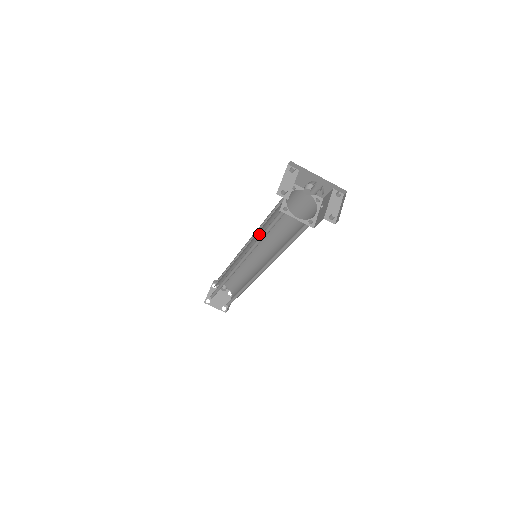
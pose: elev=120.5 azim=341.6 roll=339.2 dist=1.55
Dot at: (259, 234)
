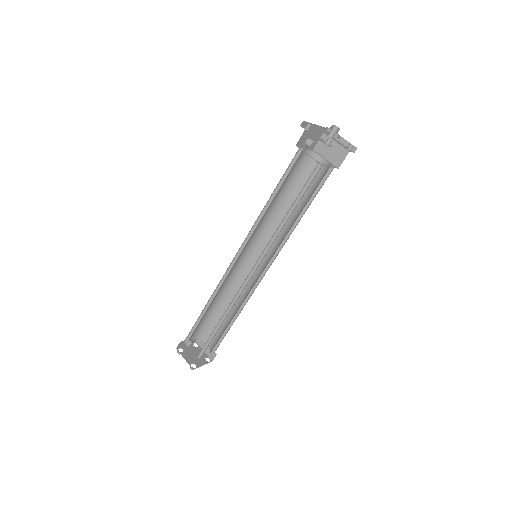
Dot at: occluded
